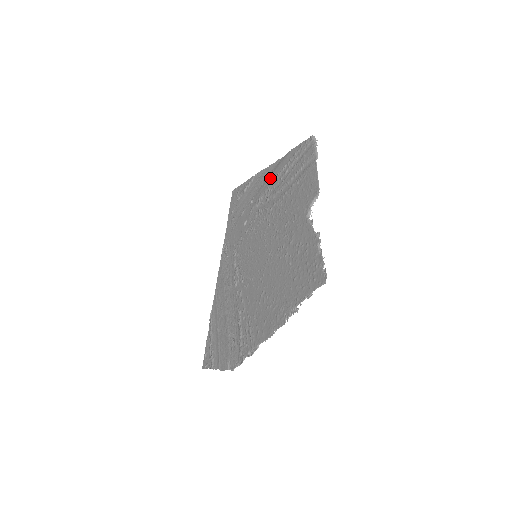
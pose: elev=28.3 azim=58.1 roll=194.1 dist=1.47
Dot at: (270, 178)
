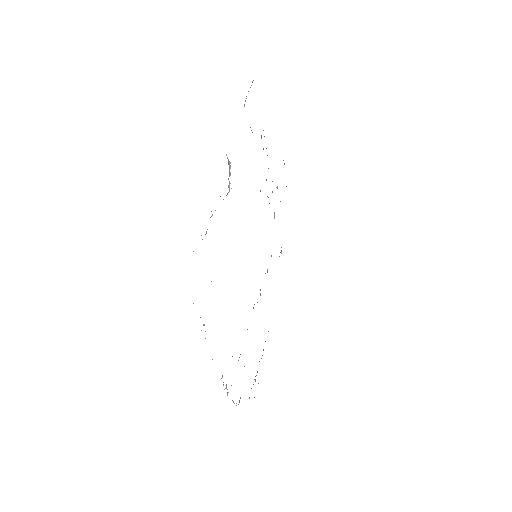
Dot at: occluded
